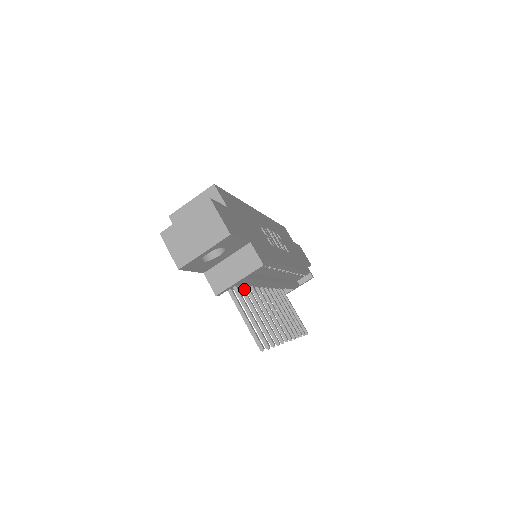
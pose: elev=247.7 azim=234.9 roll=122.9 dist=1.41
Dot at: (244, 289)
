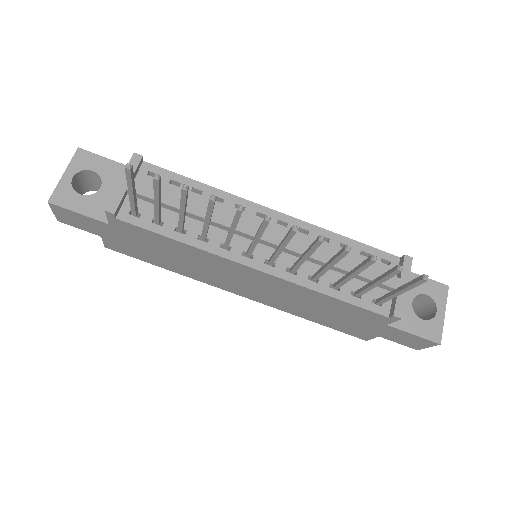
Dot at: (183, 227)
